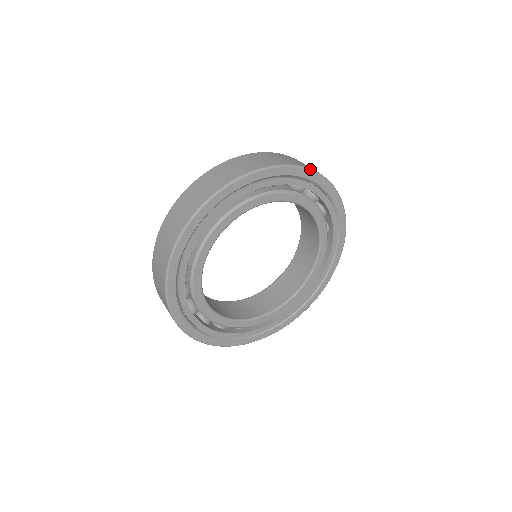
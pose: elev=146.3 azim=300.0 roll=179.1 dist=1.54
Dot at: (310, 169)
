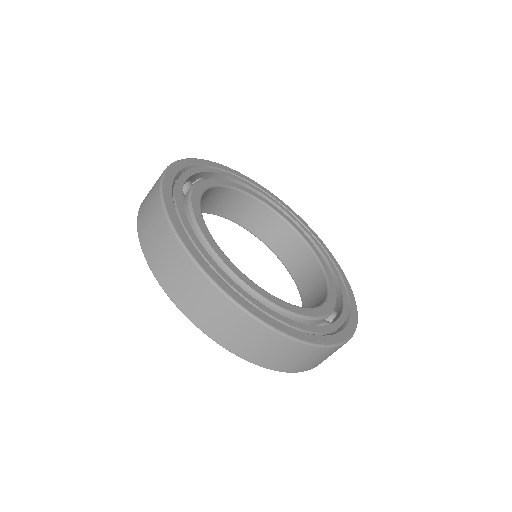
Dot at: (274, 195)
